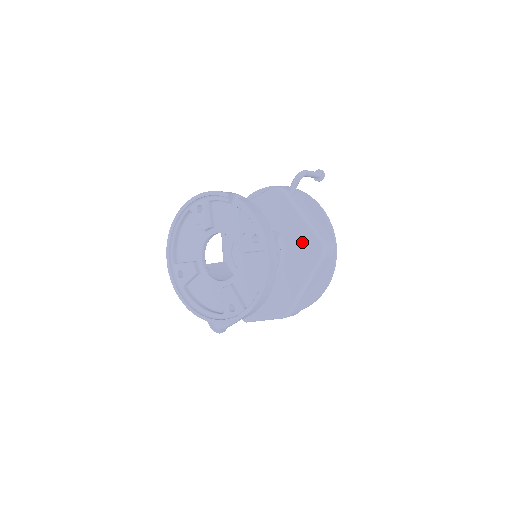
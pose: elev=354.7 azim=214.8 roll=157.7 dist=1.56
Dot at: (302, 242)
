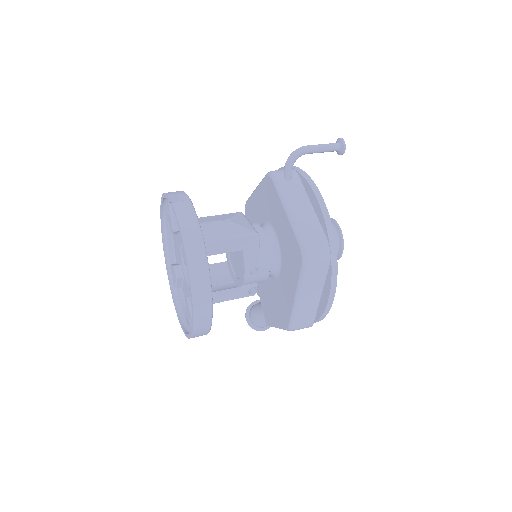
Dot at: (289, 244)
